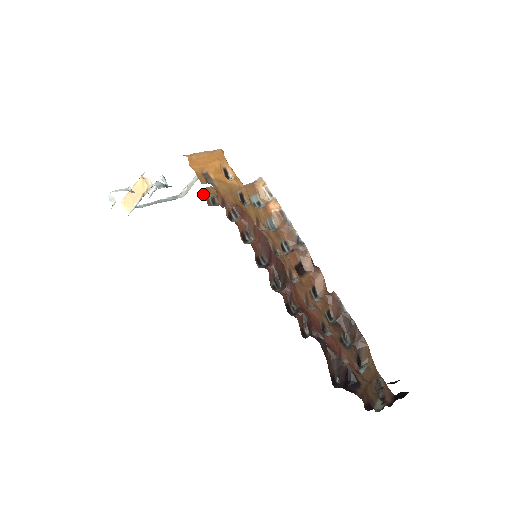
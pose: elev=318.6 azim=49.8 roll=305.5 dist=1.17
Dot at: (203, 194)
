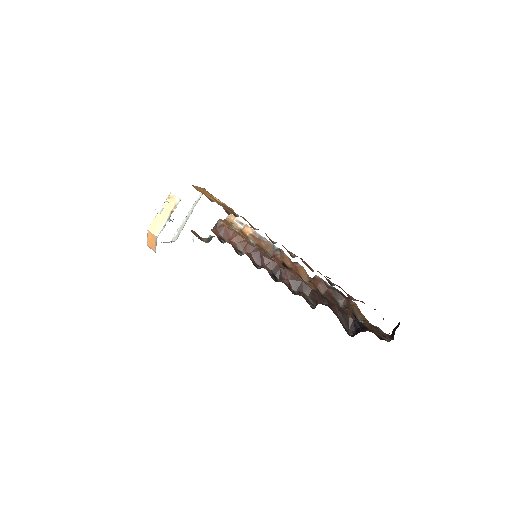
Dot at: occluded
